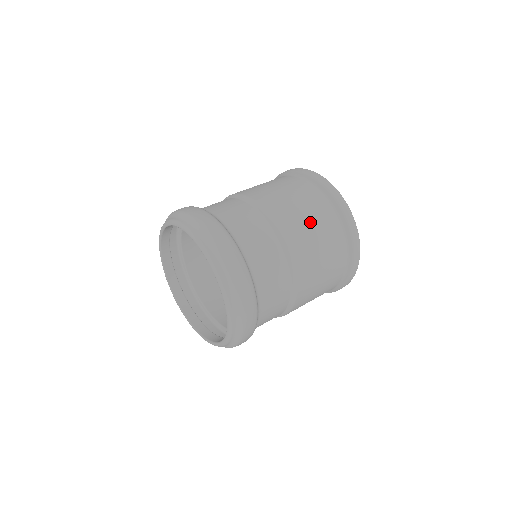
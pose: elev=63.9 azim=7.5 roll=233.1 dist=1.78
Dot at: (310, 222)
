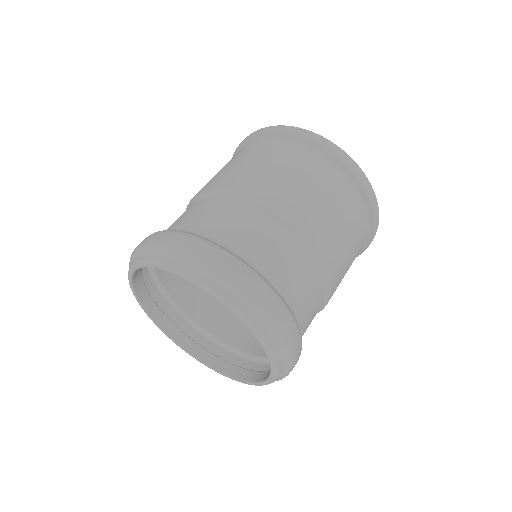
Dot at: (327, 205)
